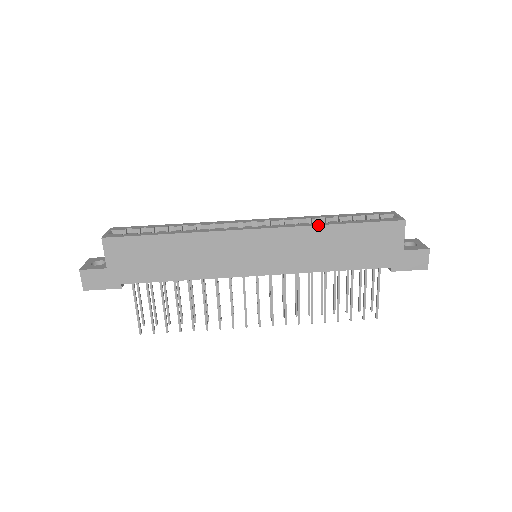
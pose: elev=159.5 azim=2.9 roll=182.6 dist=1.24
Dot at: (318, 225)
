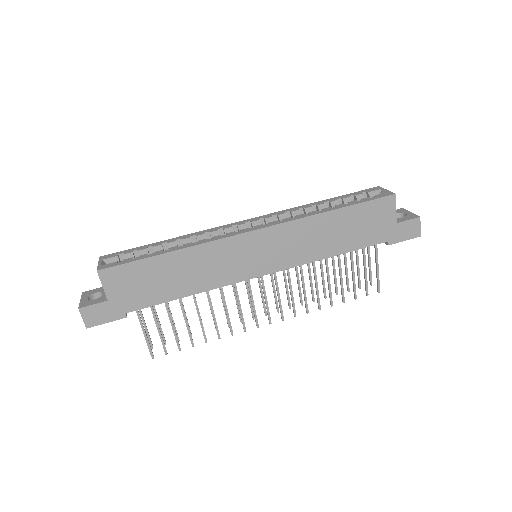
Dot at: (314, 215)
